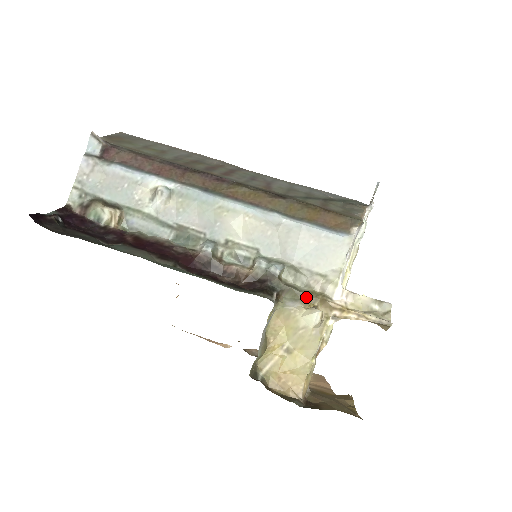
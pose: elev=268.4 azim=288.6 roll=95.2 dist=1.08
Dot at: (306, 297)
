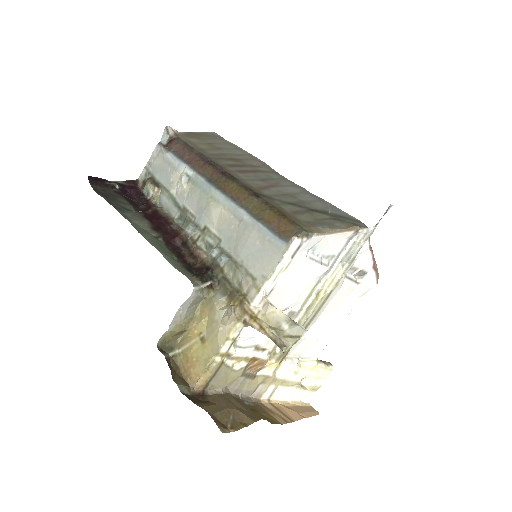
Dot at: (232, 294)
